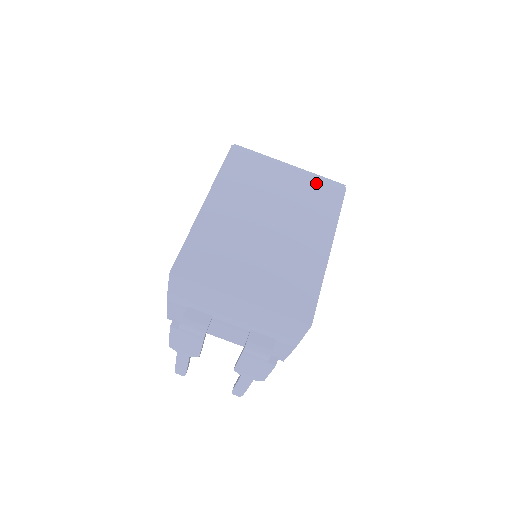
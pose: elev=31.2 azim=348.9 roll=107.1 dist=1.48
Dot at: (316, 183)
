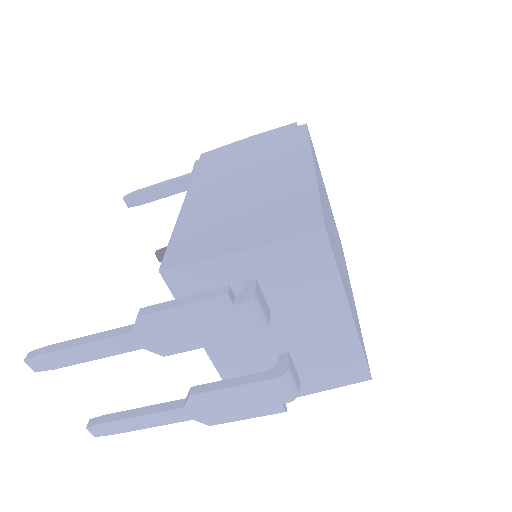
Dot at: occluded
